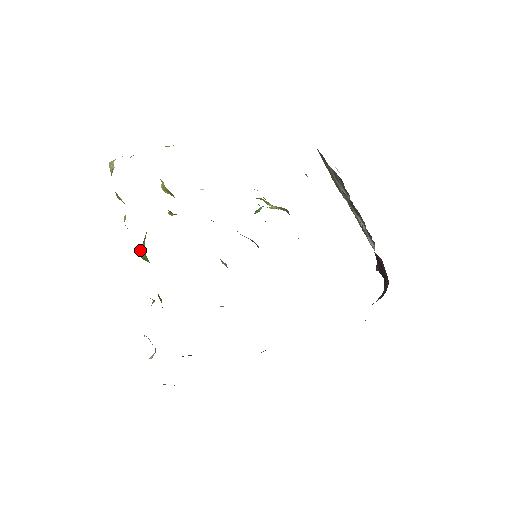
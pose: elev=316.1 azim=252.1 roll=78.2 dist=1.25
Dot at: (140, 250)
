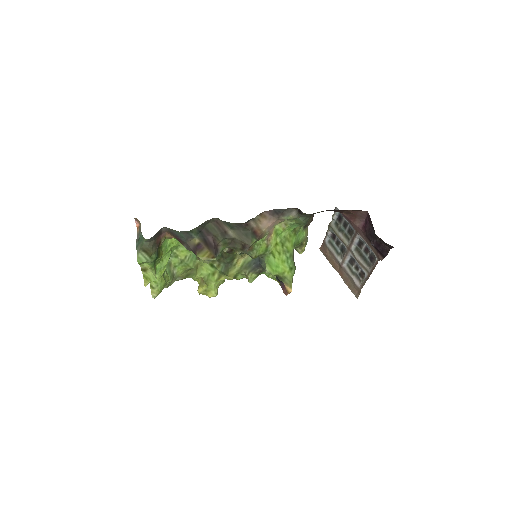
Dot at: occluded
